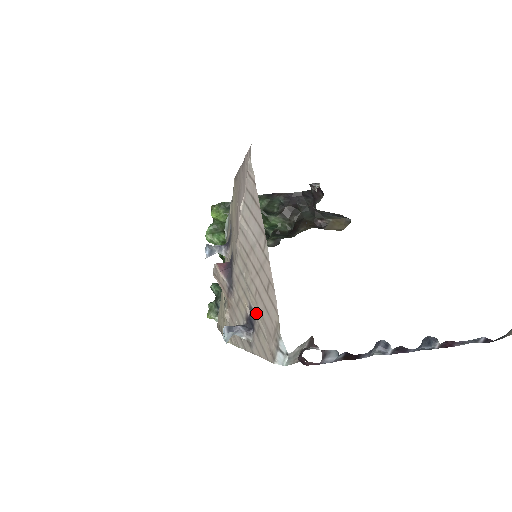
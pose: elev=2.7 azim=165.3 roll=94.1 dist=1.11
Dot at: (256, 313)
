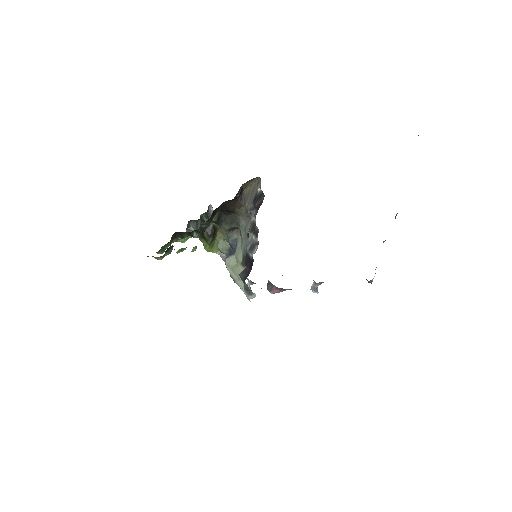
Dot at: occluded
